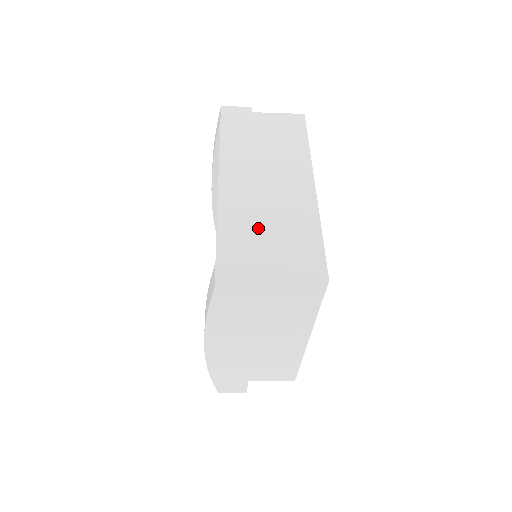
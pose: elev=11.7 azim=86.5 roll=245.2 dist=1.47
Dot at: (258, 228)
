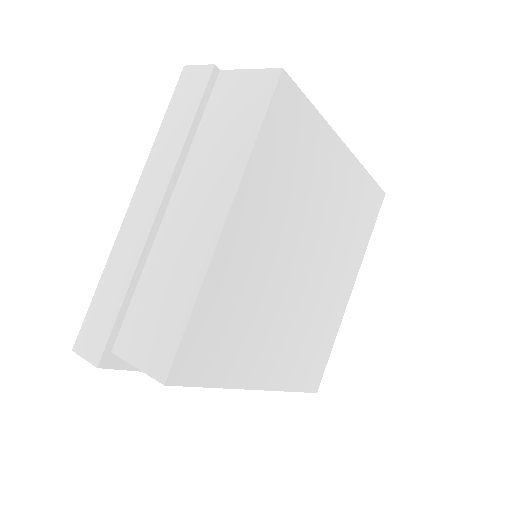
Dot at: (140, 280)
